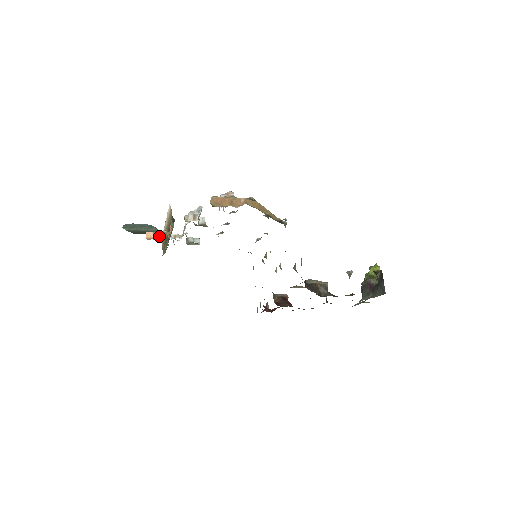
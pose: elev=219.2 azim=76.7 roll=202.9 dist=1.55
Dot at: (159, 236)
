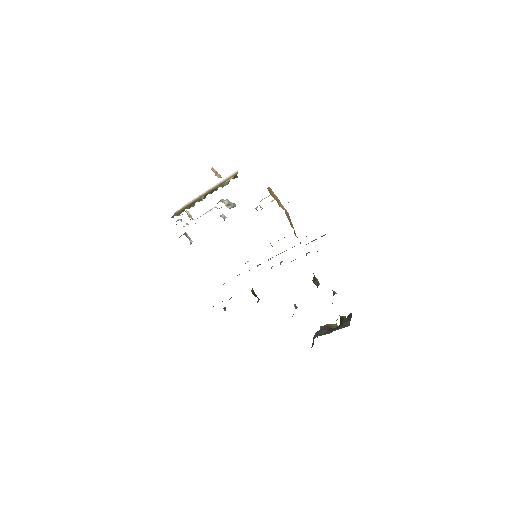
Dot at: (218, 177)
